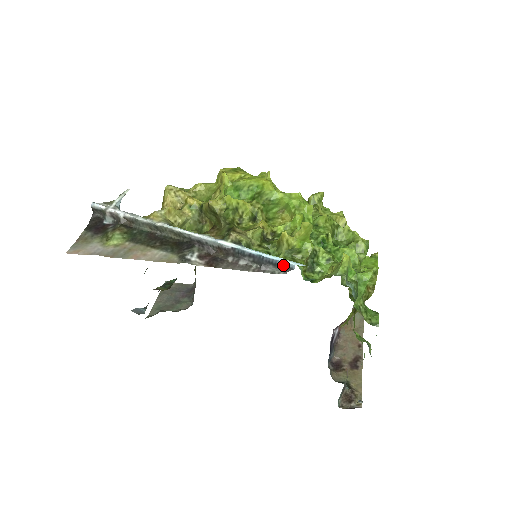
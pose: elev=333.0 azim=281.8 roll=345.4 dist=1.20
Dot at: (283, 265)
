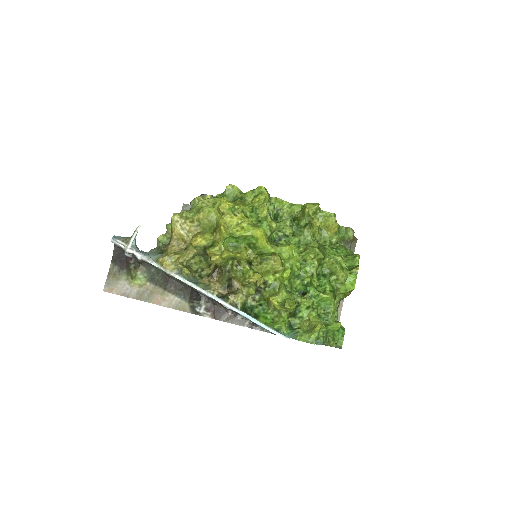
Dot at: (269, 331)
